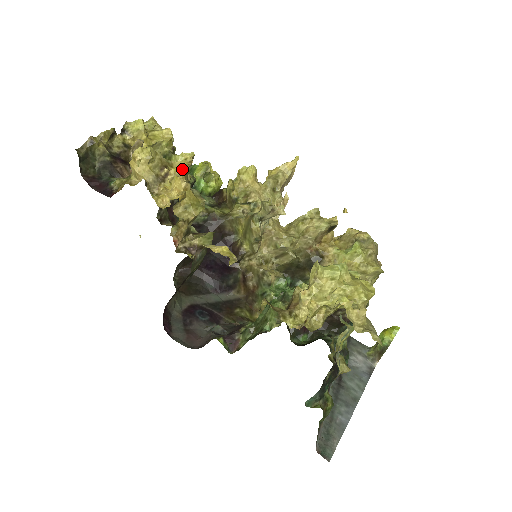
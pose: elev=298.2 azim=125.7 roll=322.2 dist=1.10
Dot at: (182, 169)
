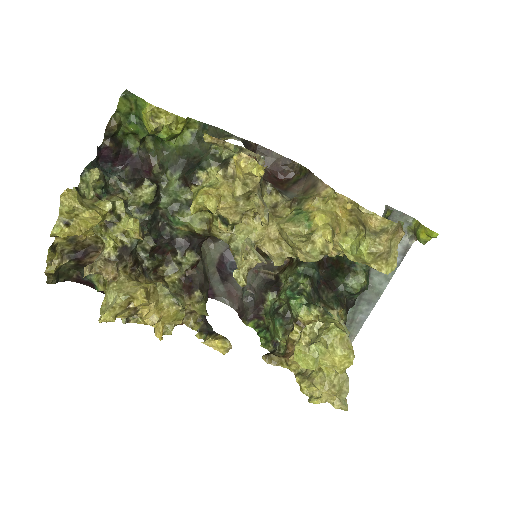
Dot at: (143, 302)
